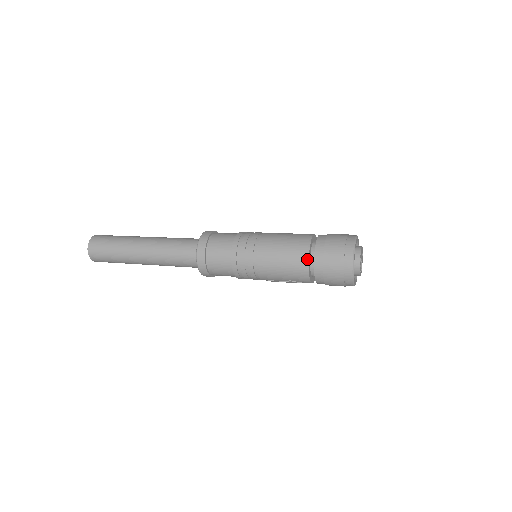
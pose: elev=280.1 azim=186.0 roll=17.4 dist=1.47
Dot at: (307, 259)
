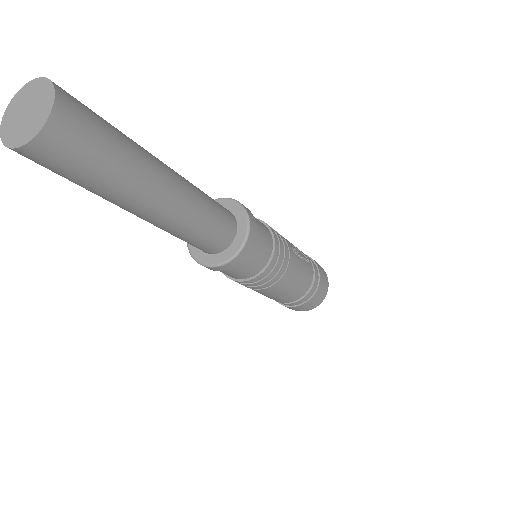
Dot at: occluded
